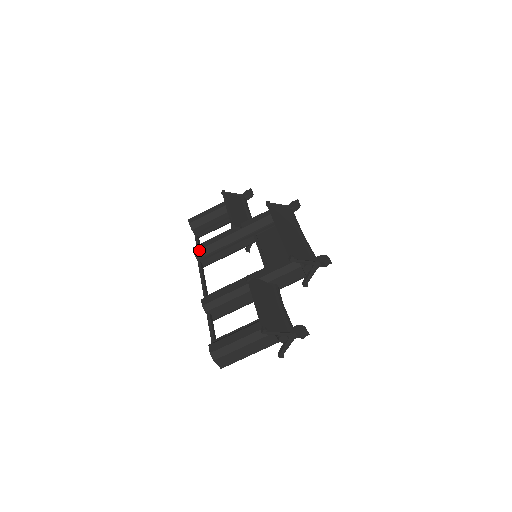
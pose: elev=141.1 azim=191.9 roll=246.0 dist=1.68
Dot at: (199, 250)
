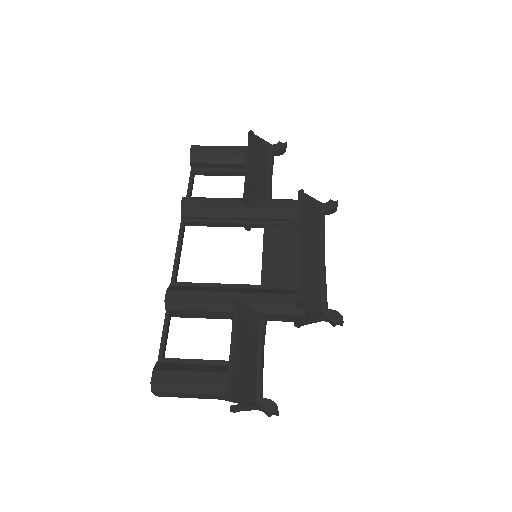
Dot at: (189, 207)
